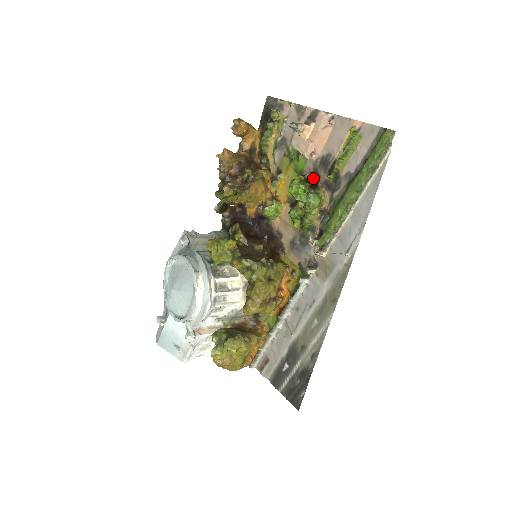
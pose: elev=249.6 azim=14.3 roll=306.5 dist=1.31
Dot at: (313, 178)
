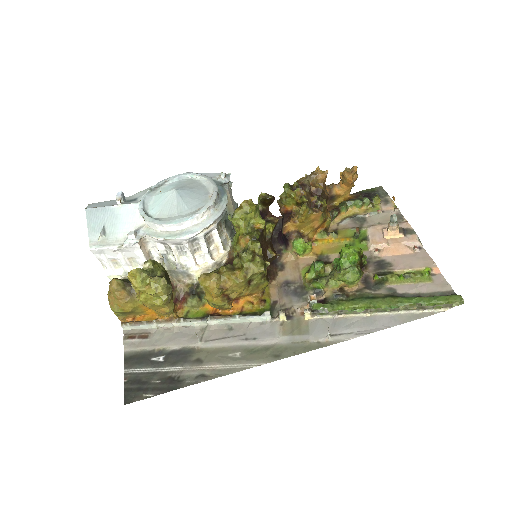
Dot at: (365, 263)
